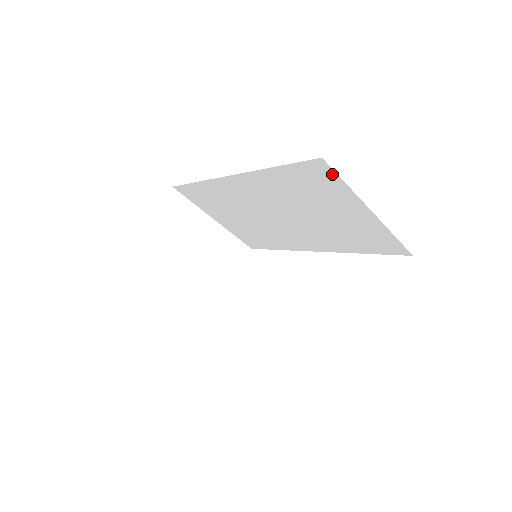
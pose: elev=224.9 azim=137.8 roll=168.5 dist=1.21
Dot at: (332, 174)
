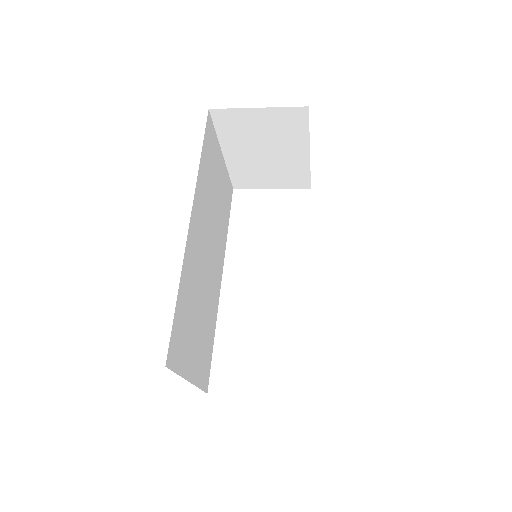
Dot at: occluded
